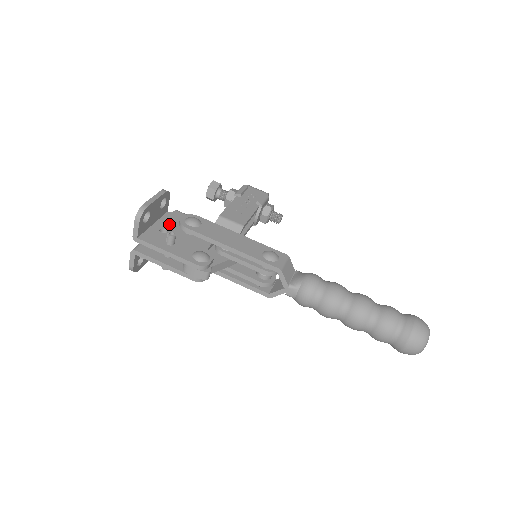
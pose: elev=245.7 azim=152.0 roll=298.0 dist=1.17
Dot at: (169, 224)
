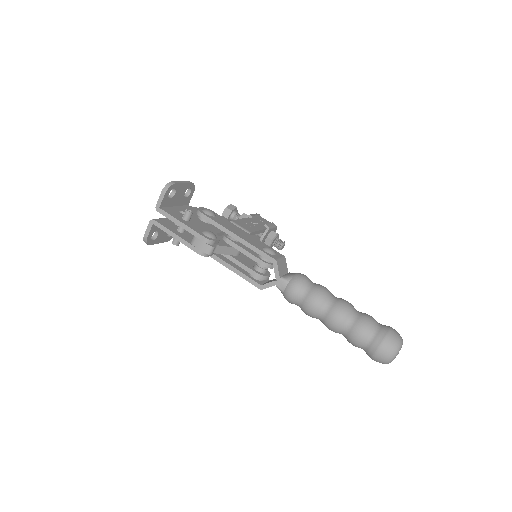
Dot at: occluded
